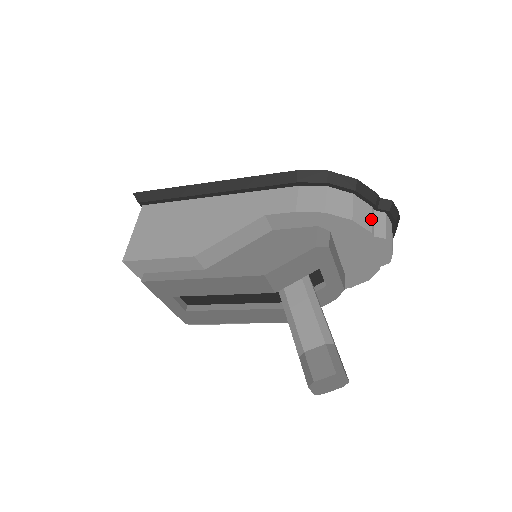
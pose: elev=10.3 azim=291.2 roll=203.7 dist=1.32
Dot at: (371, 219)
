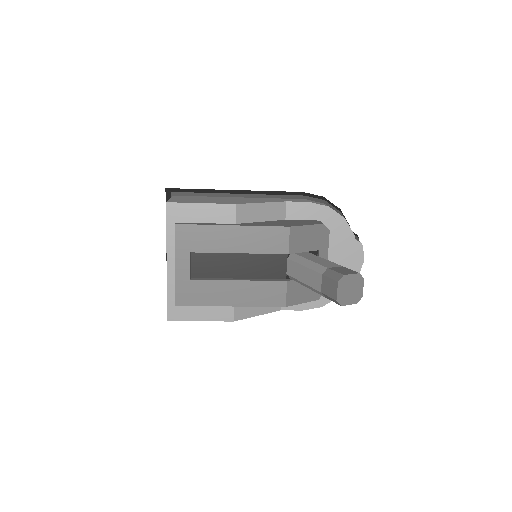
Dot at: occluded
